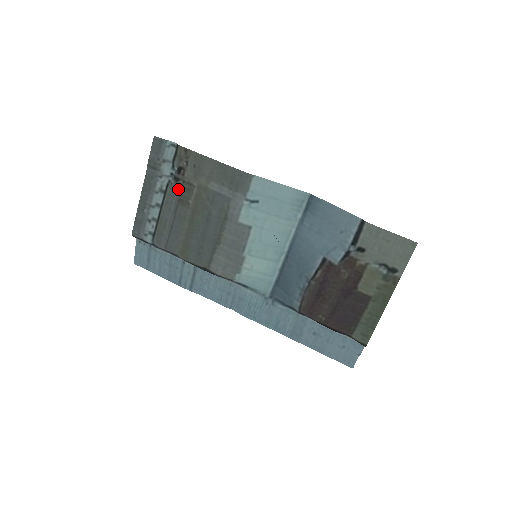
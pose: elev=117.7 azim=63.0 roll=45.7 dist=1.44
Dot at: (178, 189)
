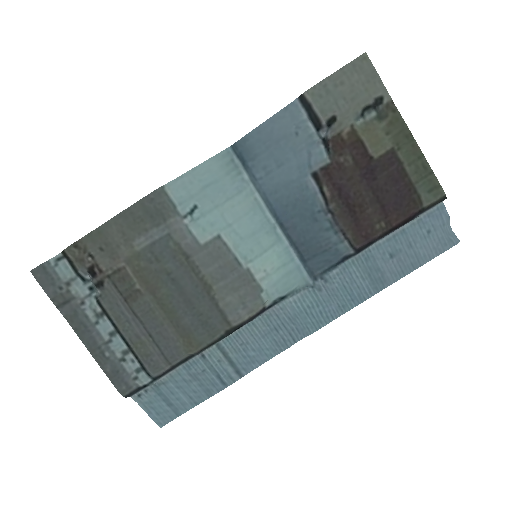
Dot at: (112, 291)
